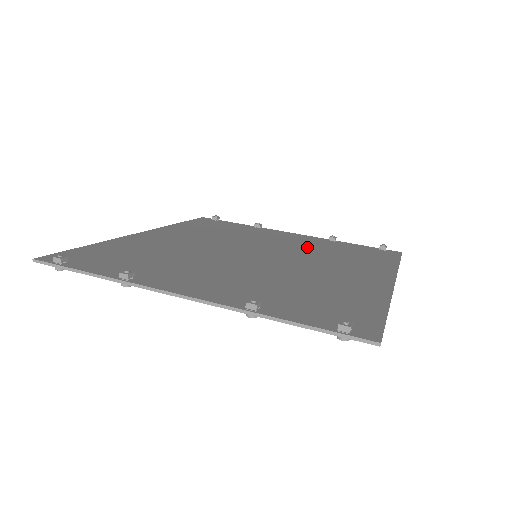
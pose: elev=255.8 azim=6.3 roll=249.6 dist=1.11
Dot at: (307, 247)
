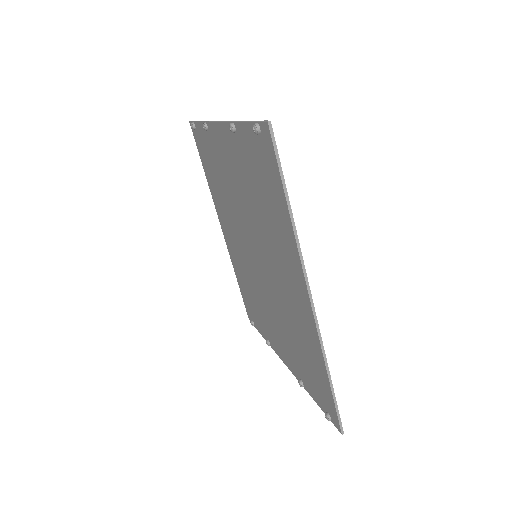
Dot at: occluded
